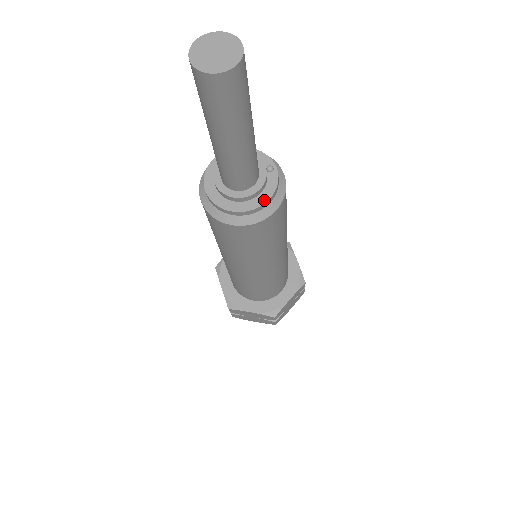
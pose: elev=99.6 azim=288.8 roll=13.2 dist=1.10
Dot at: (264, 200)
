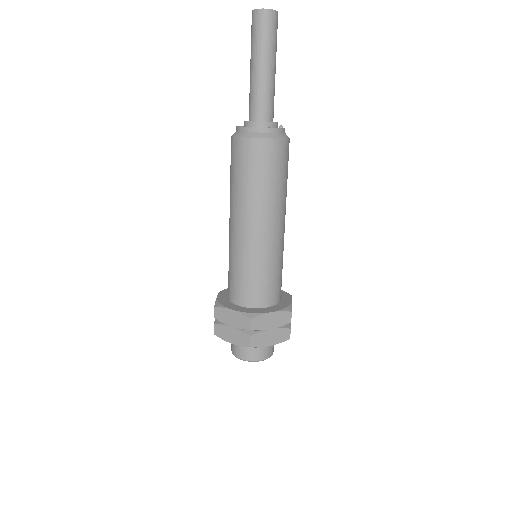
Dot at: (269, 127)
